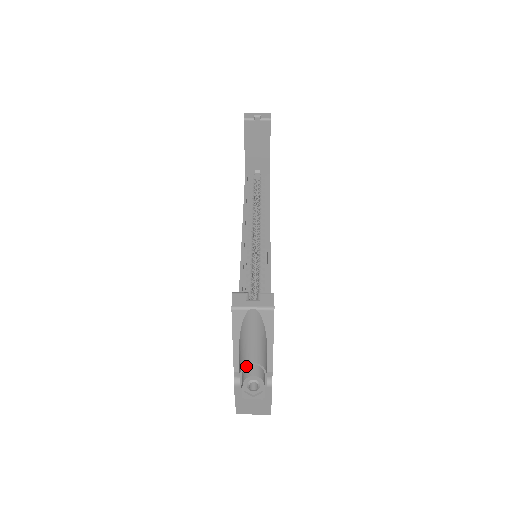
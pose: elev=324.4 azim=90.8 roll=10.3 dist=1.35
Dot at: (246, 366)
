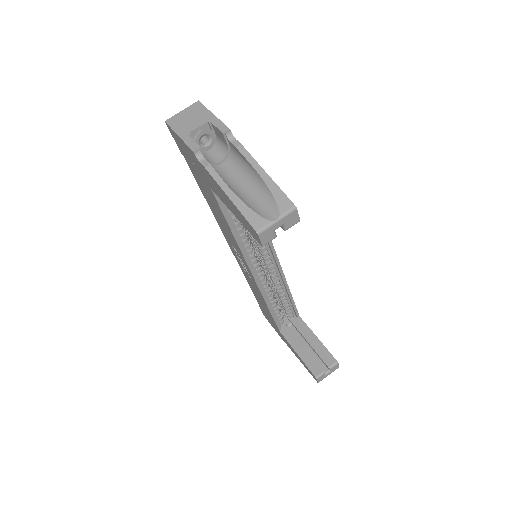
Dot at: occluded
